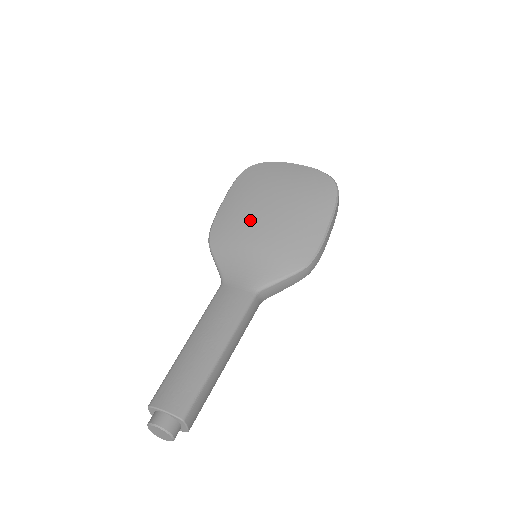
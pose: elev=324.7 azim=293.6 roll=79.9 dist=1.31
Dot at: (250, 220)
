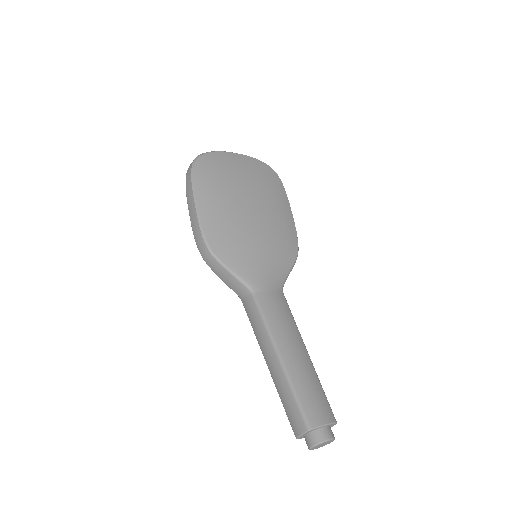
Dot at: (241, 221)
